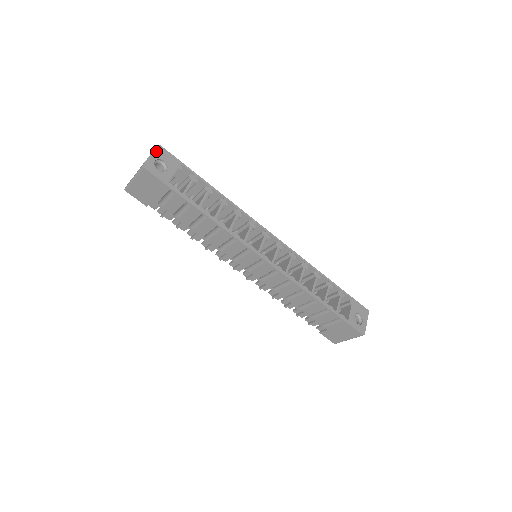
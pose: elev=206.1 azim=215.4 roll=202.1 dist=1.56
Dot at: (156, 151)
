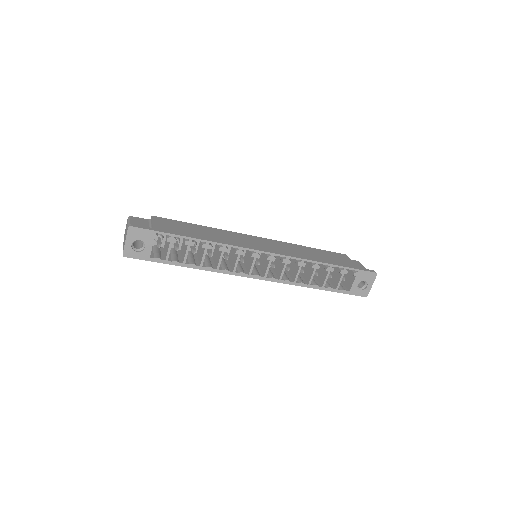
Dot at: (129, 235)
